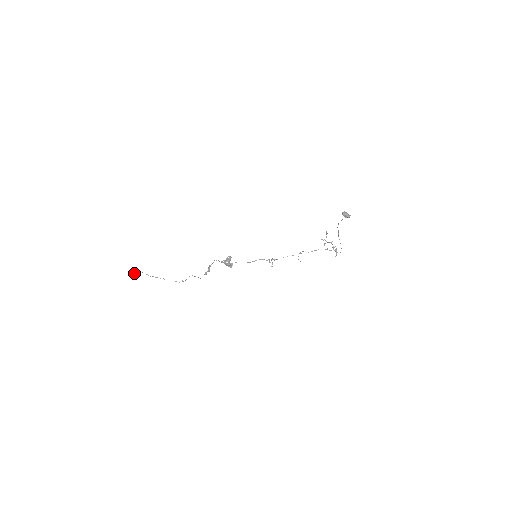
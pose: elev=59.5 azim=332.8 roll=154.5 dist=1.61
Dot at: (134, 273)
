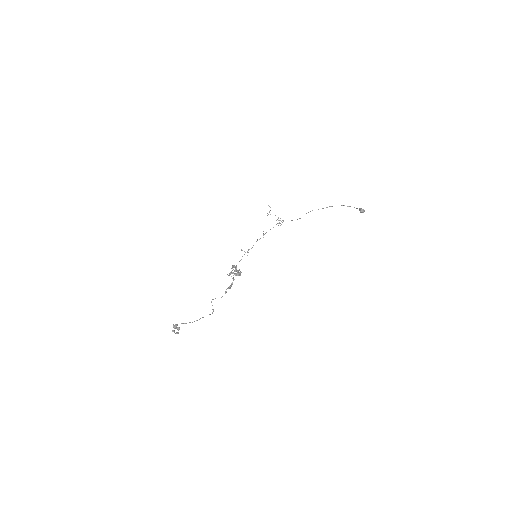
Dot at: (179, 328)
